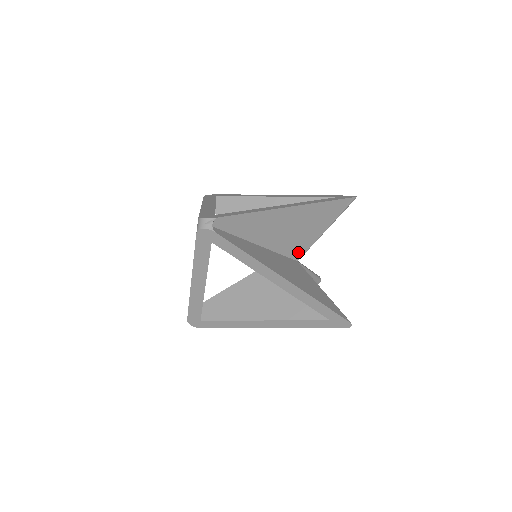
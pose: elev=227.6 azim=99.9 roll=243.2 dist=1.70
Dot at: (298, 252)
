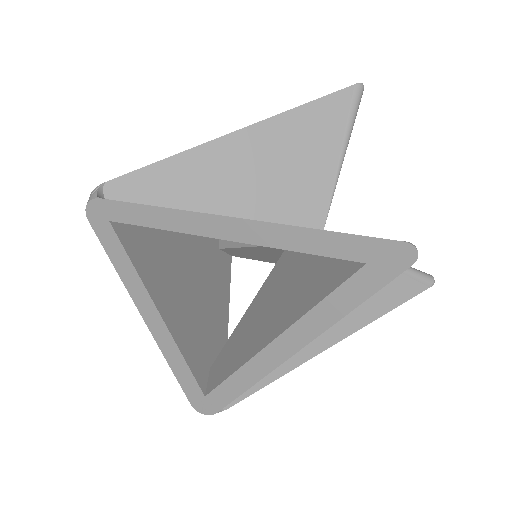
Dot at: (311, 213)
